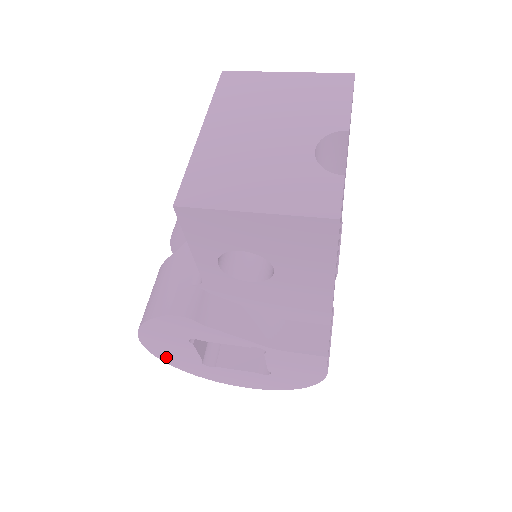
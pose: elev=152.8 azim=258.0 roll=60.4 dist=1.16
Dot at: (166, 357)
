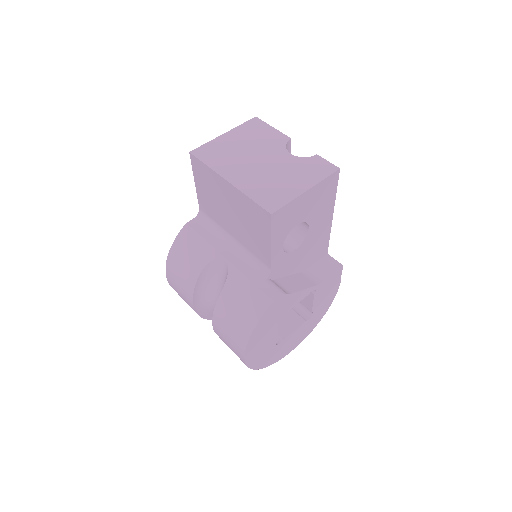
Dot at: (255, 361)
